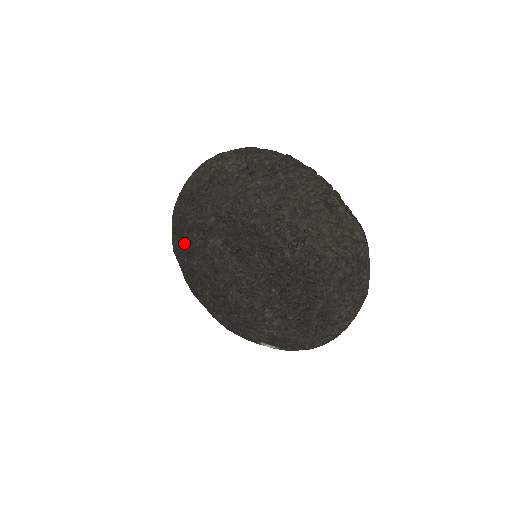
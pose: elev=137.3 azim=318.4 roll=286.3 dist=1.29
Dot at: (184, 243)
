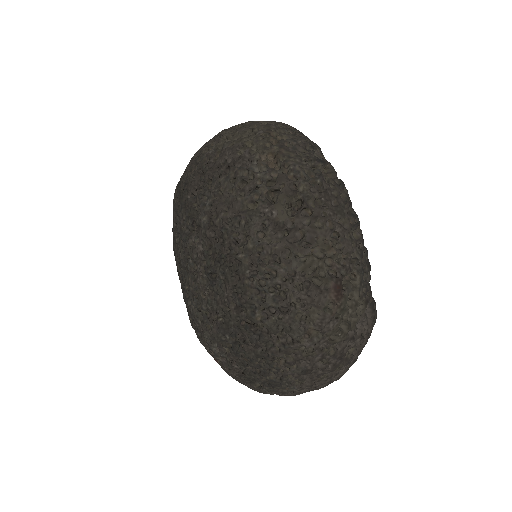
Dot at: occluded
